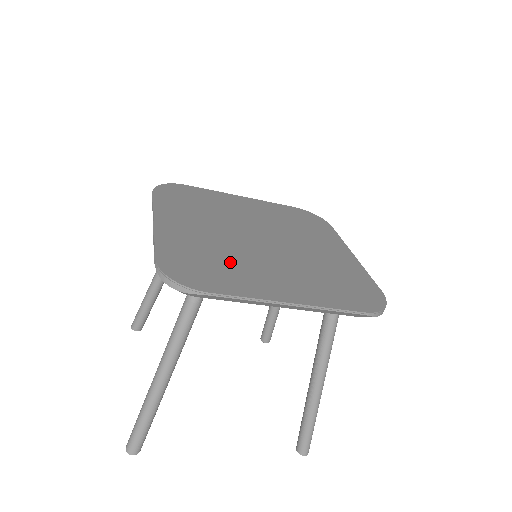
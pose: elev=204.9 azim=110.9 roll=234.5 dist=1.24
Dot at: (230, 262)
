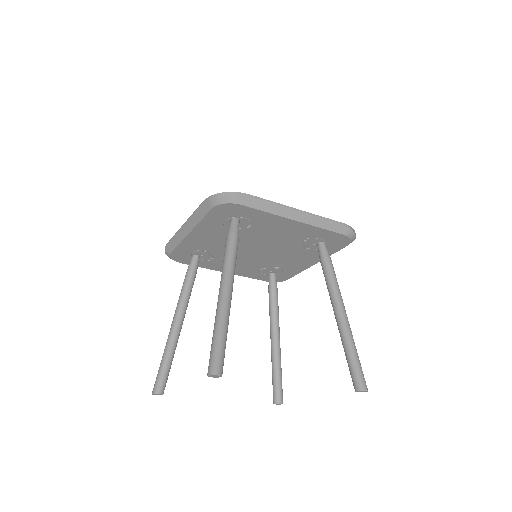
Dot at: occluded
